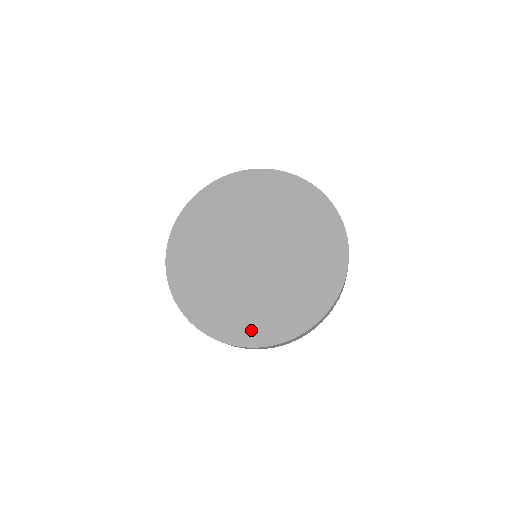
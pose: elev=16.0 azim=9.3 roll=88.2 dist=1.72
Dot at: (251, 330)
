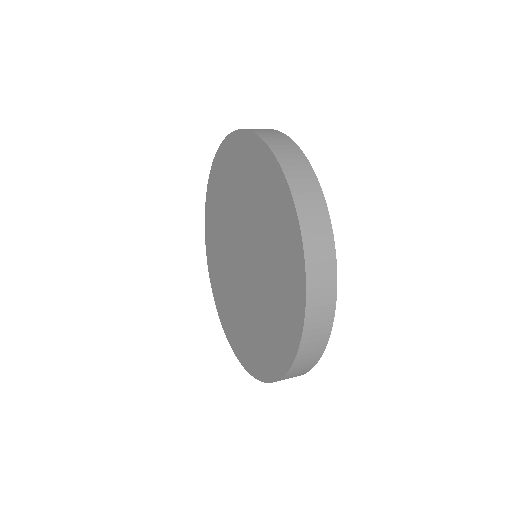
Dot at: (275, 353)
